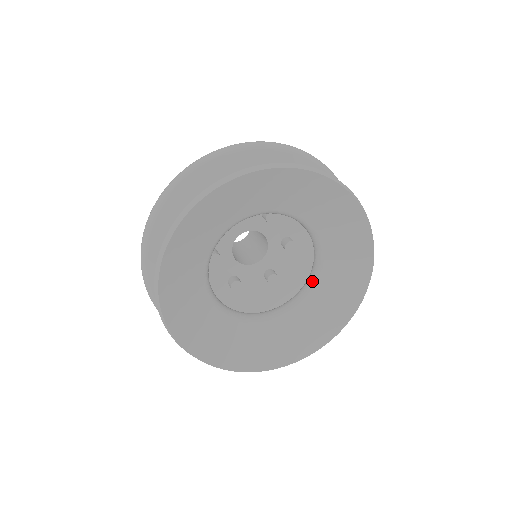
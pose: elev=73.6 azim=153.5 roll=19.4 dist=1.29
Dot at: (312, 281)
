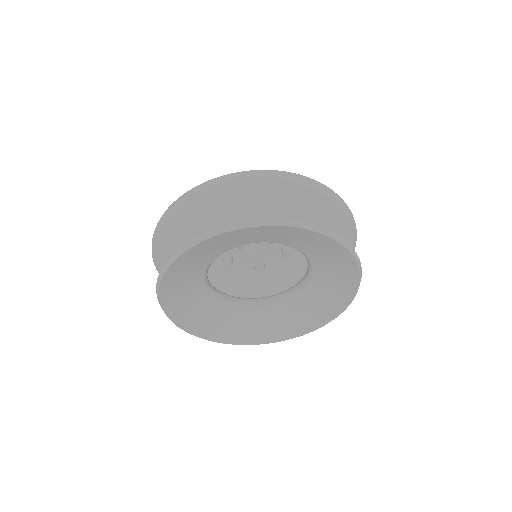
Dot at: (309, 266)
